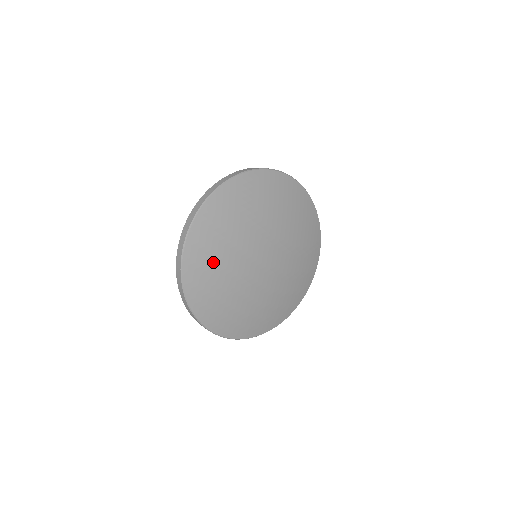
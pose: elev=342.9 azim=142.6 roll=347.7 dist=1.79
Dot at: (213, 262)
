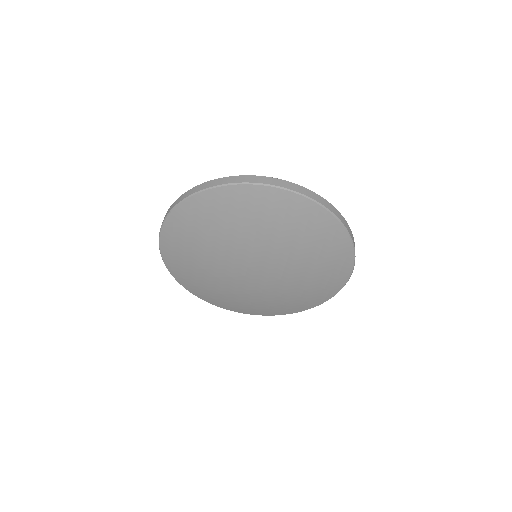
Dot at: (189, 256)
